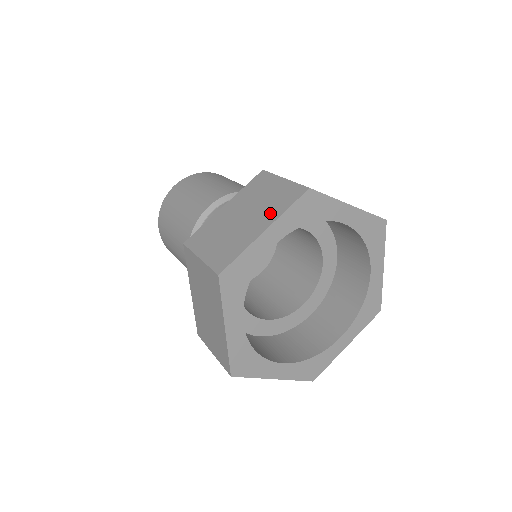
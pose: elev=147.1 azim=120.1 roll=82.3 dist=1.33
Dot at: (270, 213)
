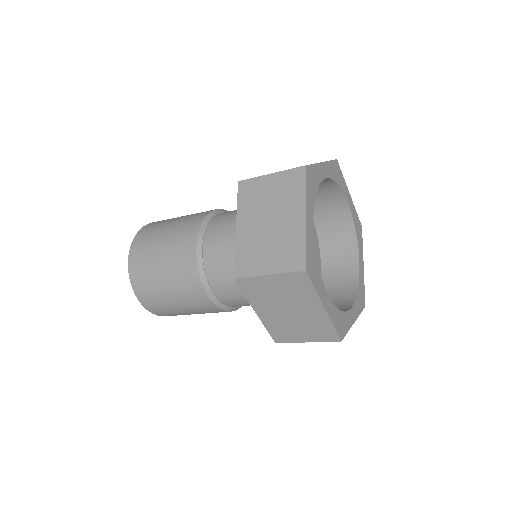
Dot at: occluded
